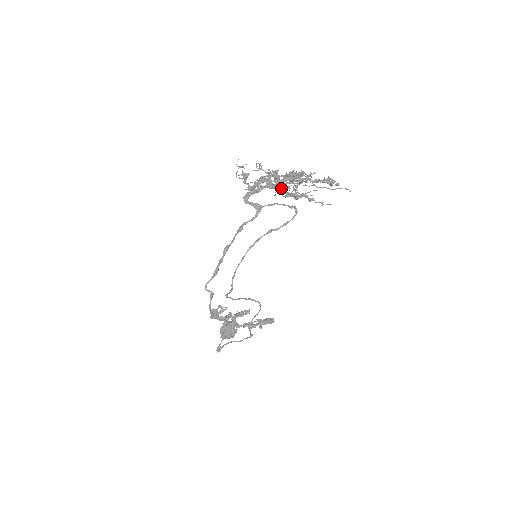
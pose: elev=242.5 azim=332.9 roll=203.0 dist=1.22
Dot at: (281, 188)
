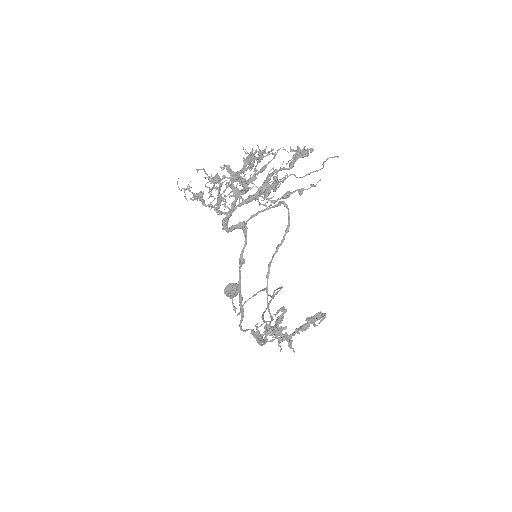
Dot at: occluded
